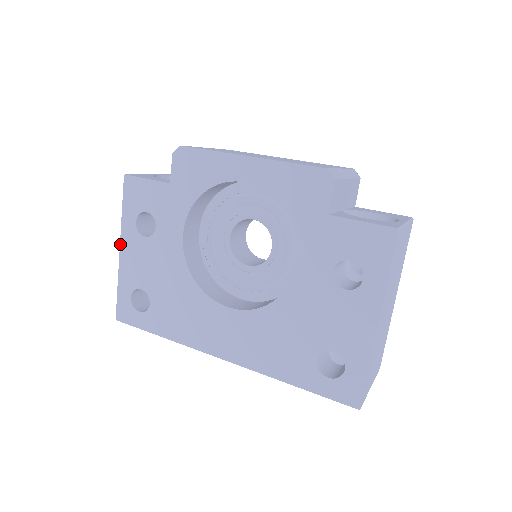
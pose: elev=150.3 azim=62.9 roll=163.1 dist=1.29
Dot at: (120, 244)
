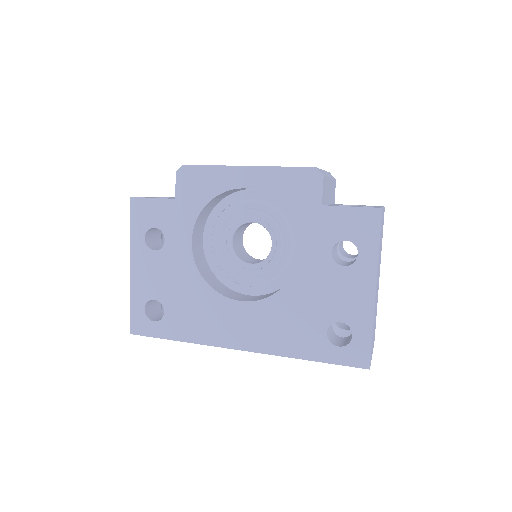
Dot at: (130, 261)
